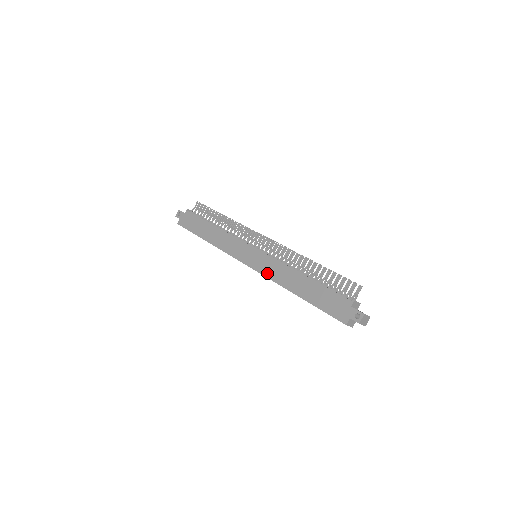
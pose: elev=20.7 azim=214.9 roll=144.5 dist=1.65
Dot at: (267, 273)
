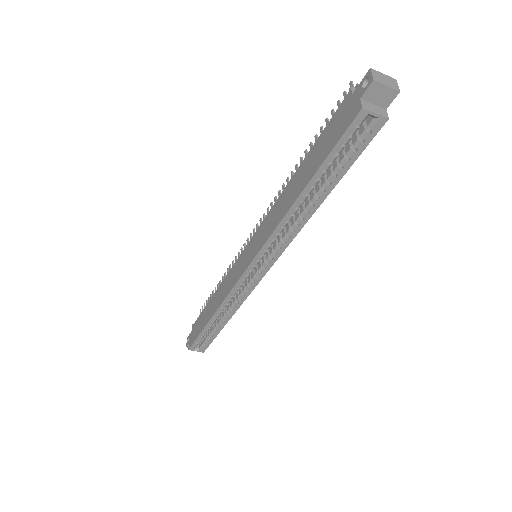
Dot at: (264, 238)
